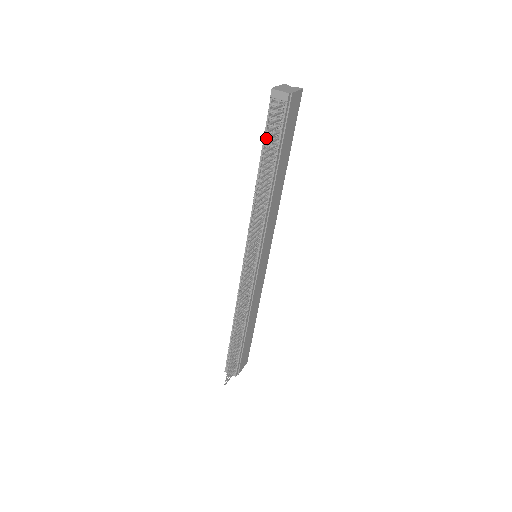
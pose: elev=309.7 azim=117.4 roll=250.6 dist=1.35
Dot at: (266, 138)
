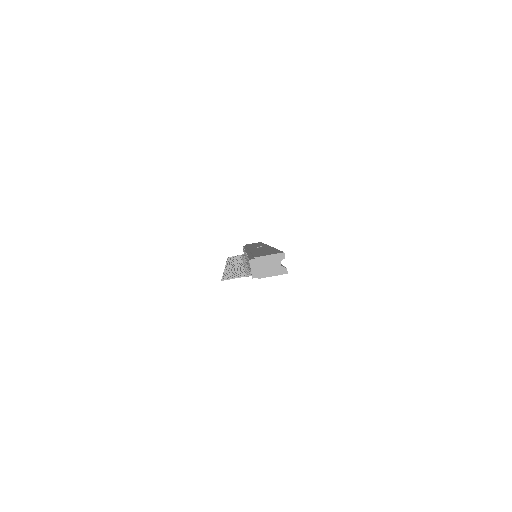
Dot at: (222, 277)
